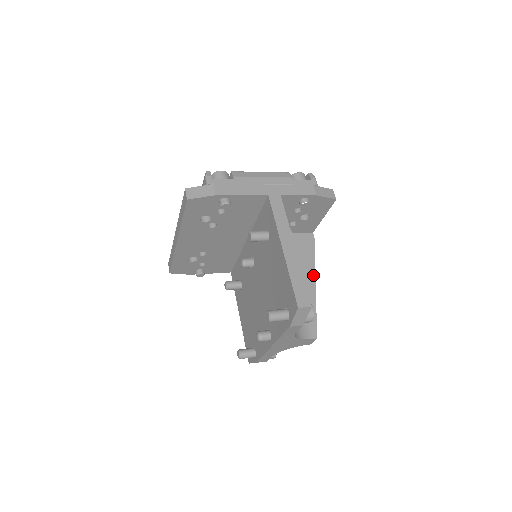
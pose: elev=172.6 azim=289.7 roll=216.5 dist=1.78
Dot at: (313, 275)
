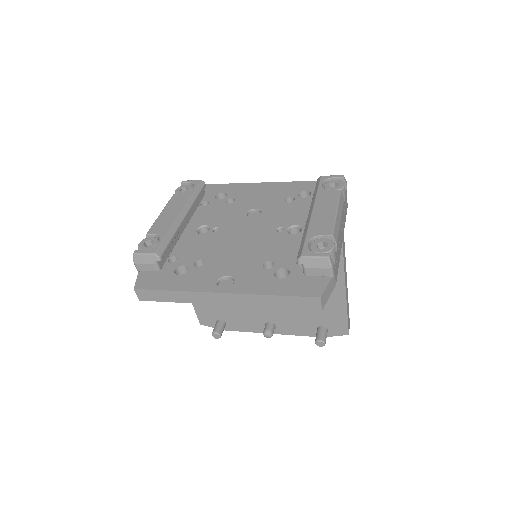
Dot at: occluded
